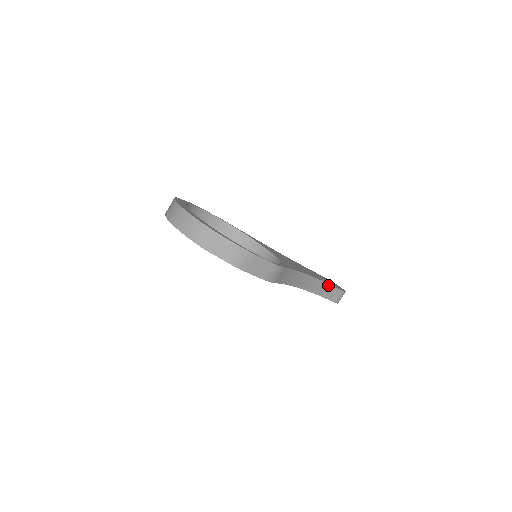
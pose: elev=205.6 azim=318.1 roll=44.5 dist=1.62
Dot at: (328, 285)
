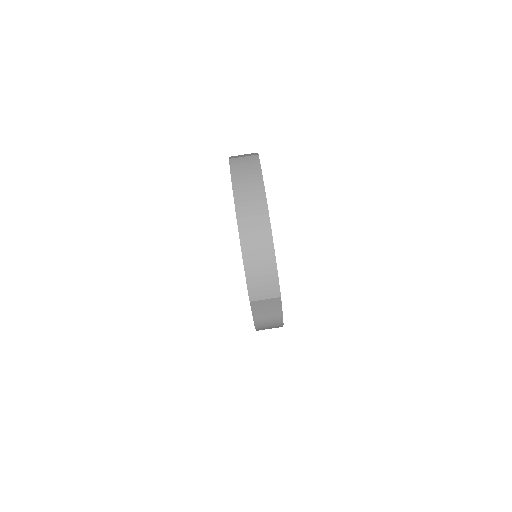
Dot at: occluded
